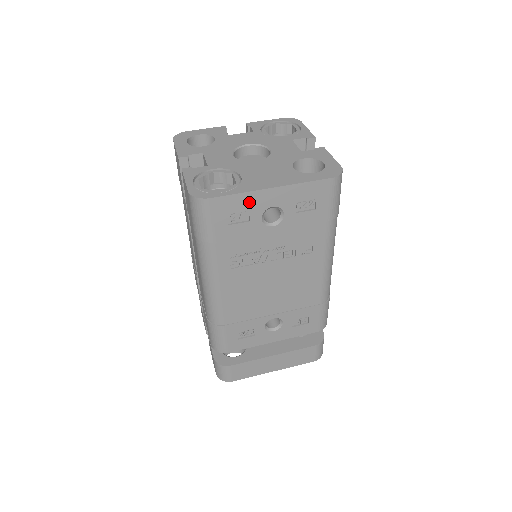
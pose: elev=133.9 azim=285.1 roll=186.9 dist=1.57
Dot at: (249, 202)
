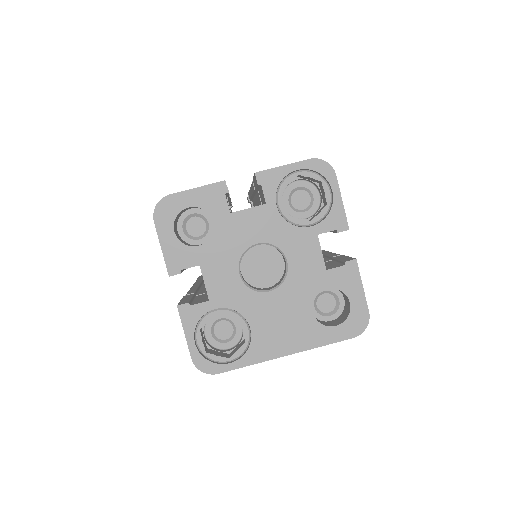
Dot at: occluded
